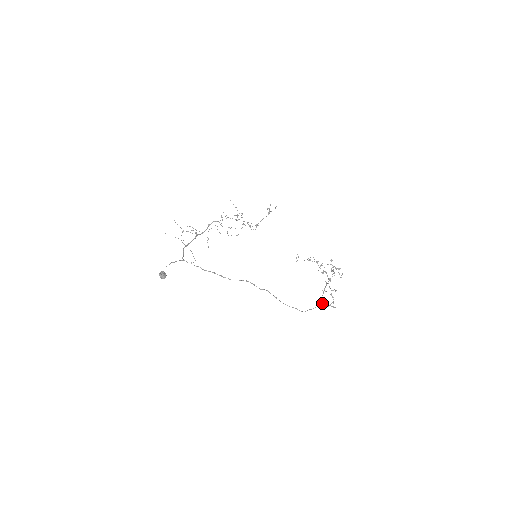
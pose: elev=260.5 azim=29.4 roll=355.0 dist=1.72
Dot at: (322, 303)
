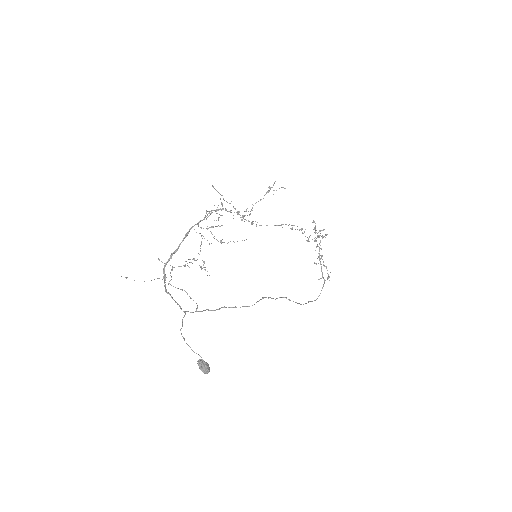
Dot at: occluded
